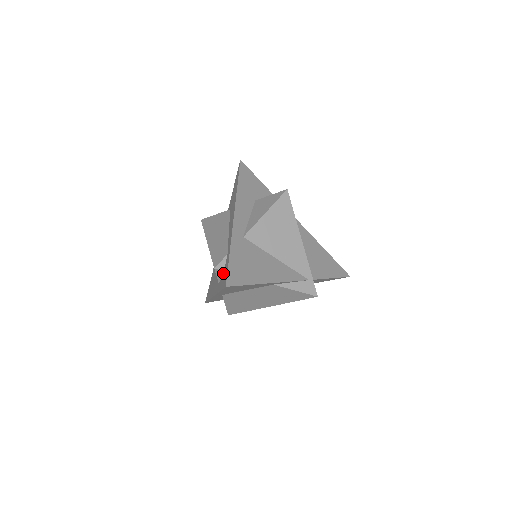
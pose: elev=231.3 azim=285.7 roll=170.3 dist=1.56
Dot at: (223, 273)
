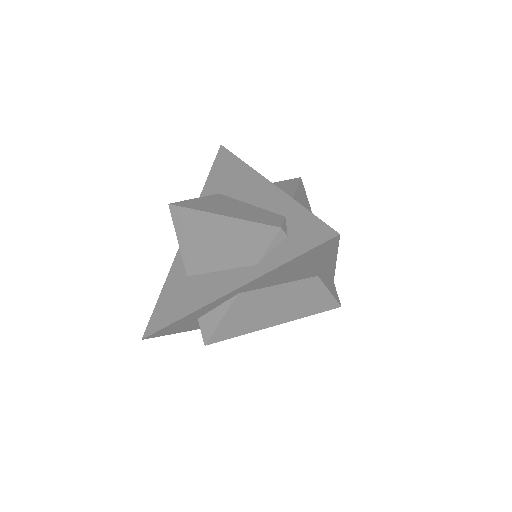
Dot at: (286, 239)
